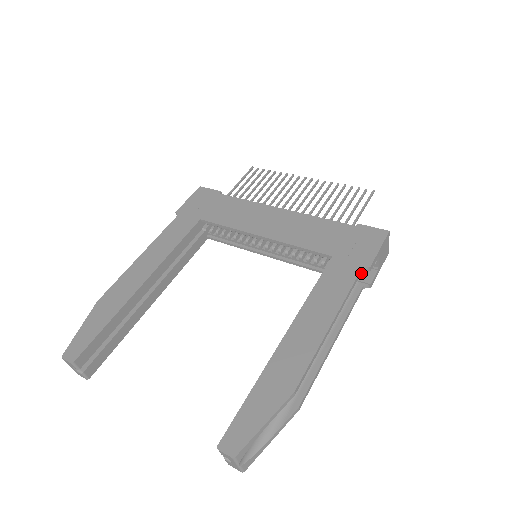
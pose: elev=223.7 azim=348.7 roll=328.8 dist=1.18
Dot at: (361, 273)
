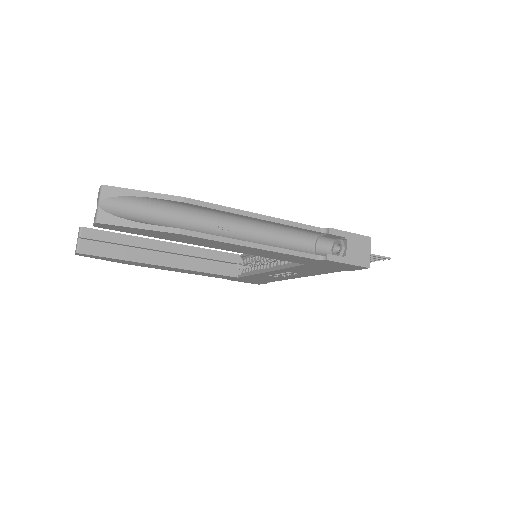
Dot at: occluded
